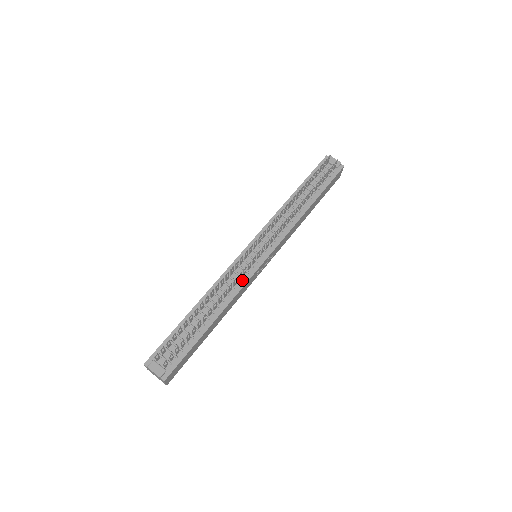
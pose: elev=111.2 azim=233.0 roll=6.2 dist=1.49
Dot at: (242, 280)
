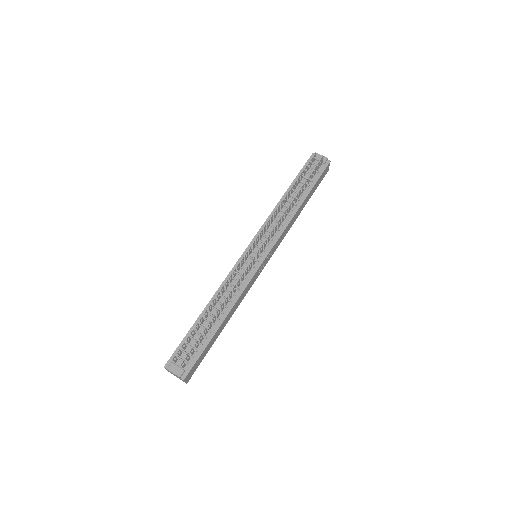
Dot at: (245, 280)
